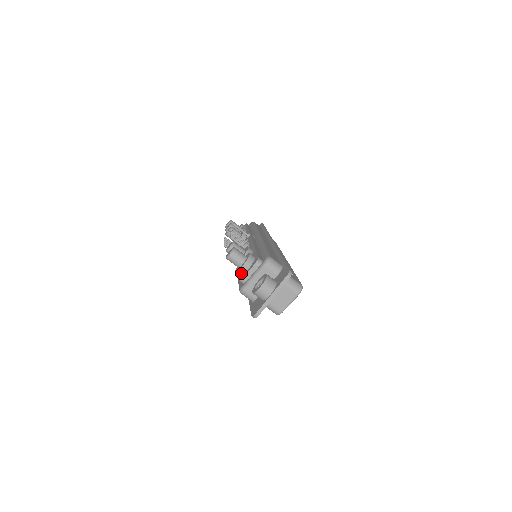
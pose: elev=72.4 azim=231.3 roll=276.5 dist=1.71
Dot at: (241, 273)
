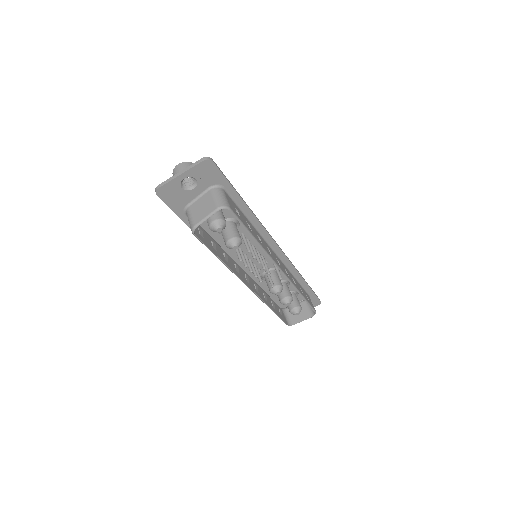
Dot at: occluded
